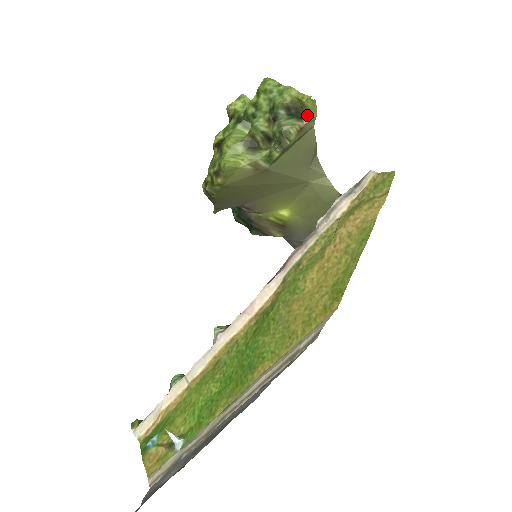
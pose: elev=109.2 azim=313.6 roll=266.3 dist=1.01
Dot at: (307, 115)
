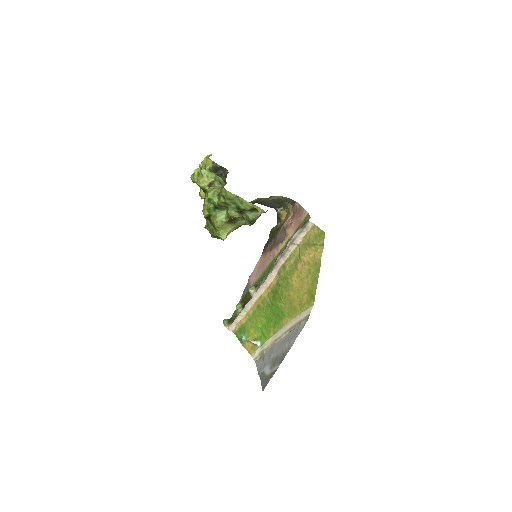
Dot at: occluded
